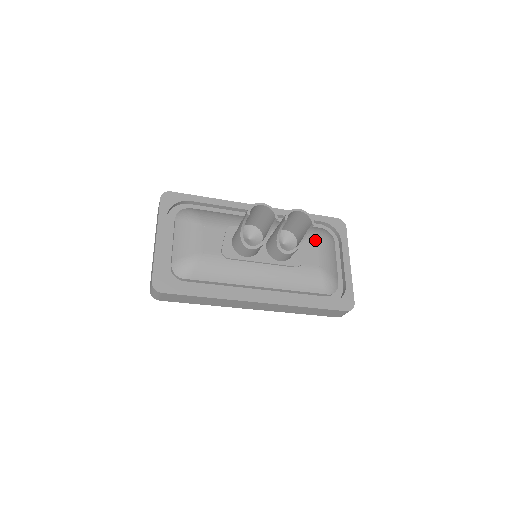
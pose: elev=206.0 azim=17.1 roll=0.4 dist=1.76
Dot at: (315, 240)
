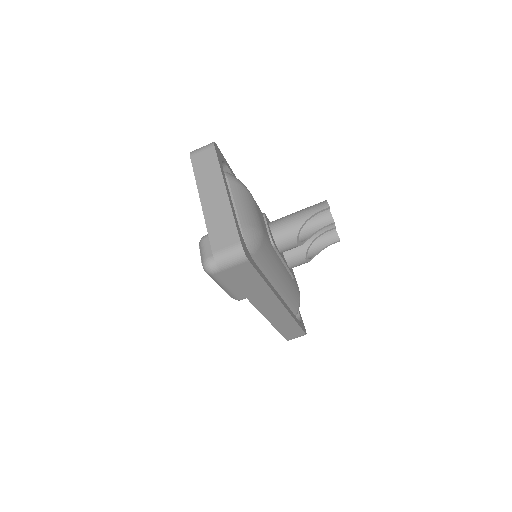
Dot at: occluded
